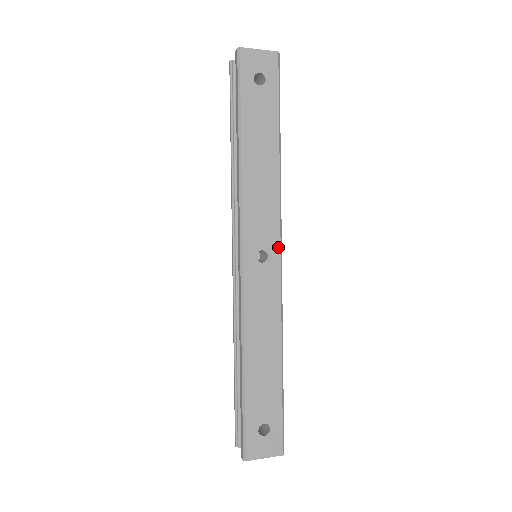
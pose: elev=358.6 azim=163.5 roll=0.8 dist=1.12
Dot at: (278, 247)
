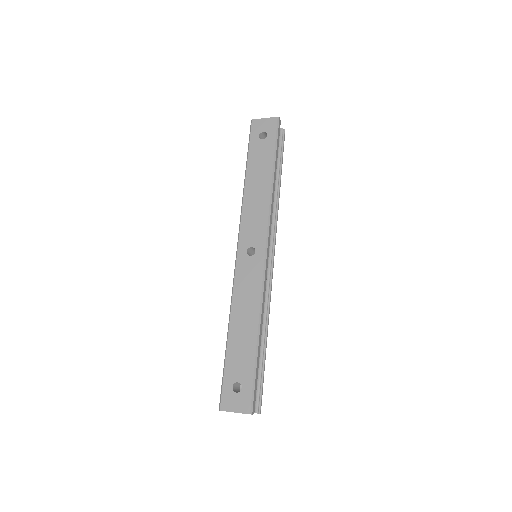
Dot at: (264, 245)
